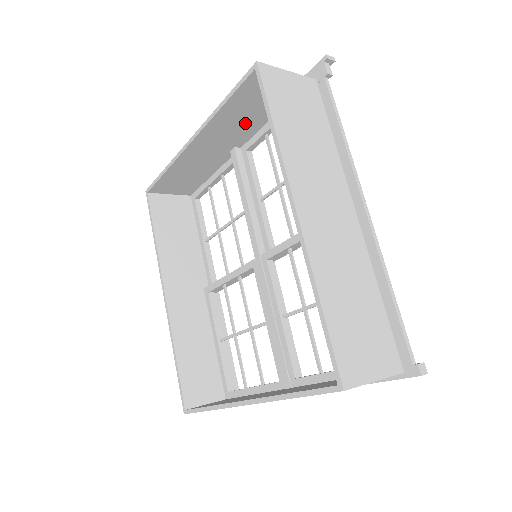
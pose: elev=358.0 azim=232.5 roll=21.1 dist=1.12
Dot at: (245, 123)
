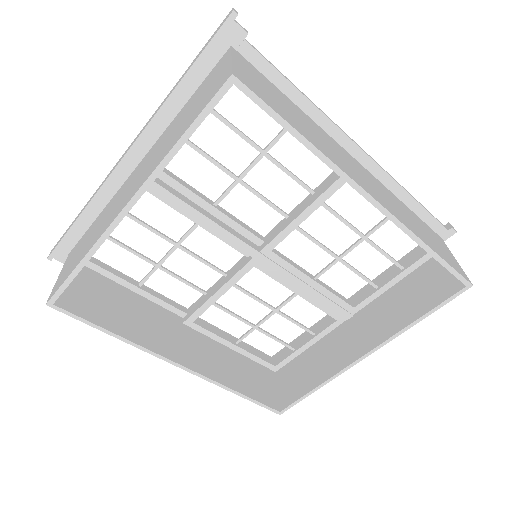
Dot at: occluded
